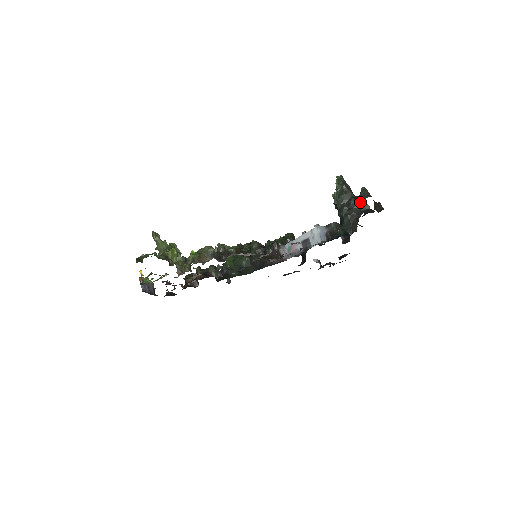
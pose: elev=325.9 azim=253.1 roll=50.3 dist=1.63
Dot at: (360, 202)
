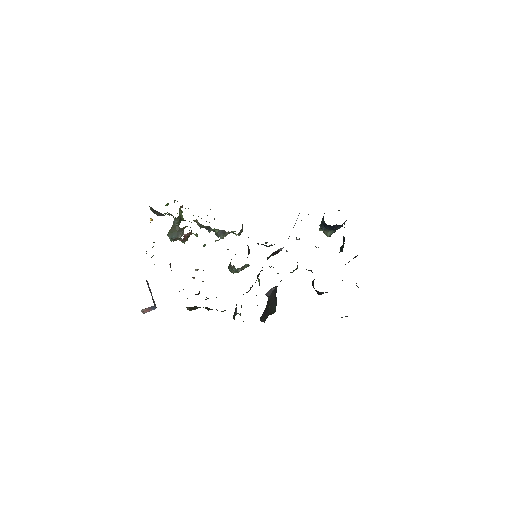
Dot at: occluded
